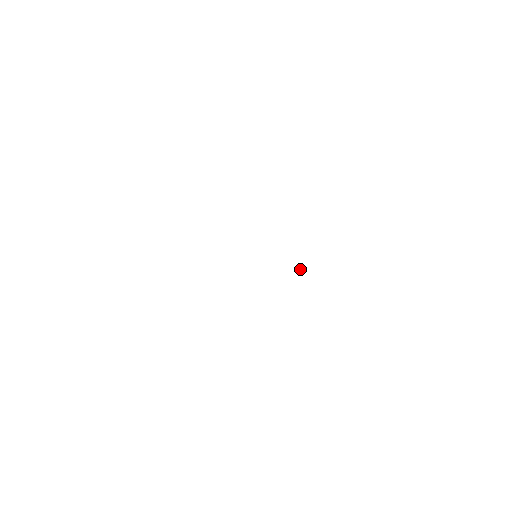
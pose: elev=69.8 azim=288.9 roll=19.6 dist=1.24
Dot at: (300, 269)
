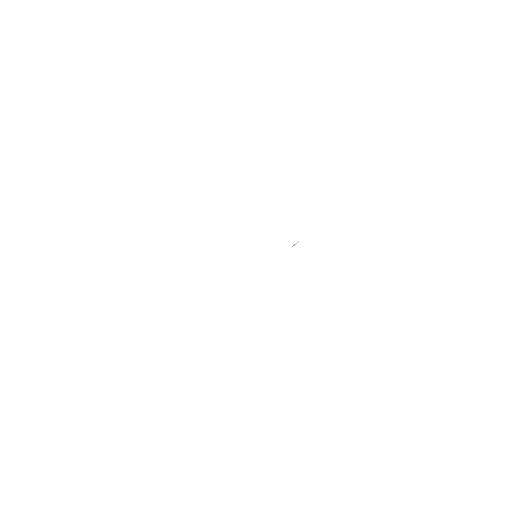
Dot at: (294, 245)
